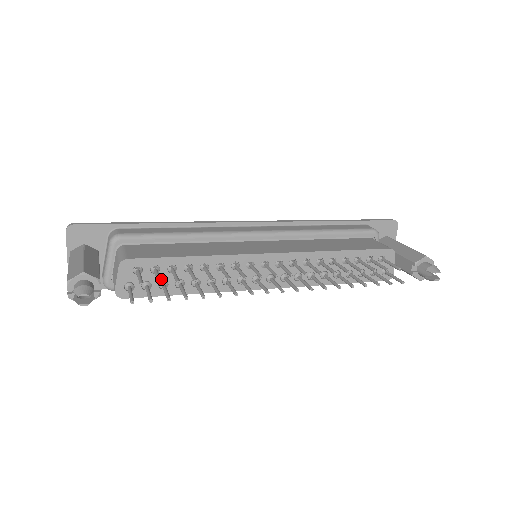
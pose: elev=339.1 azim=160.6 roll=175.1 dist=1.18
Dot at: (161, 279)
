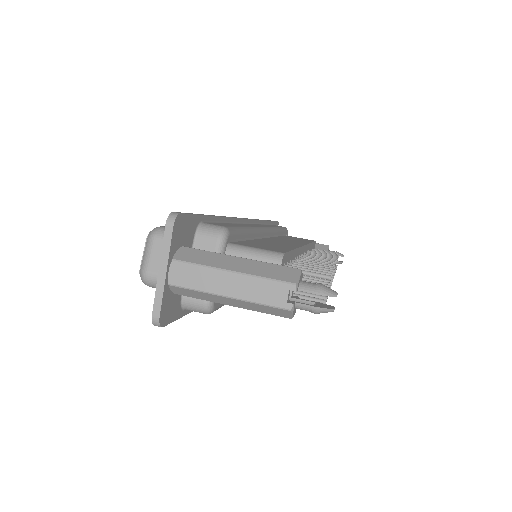
Dot at: occluded
